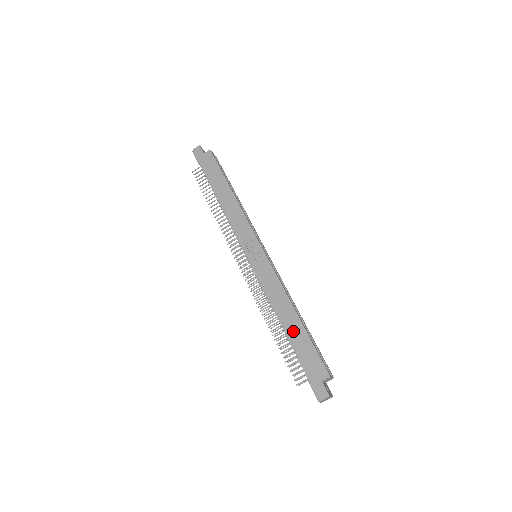
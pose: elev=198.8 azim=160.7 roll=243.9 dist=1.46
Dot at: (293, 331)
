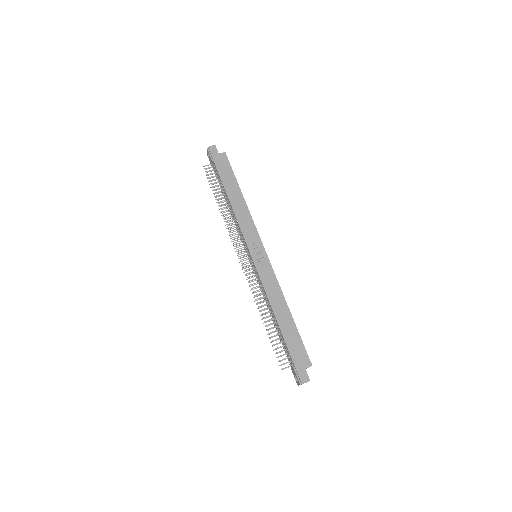
Dot at: (286, 325)
